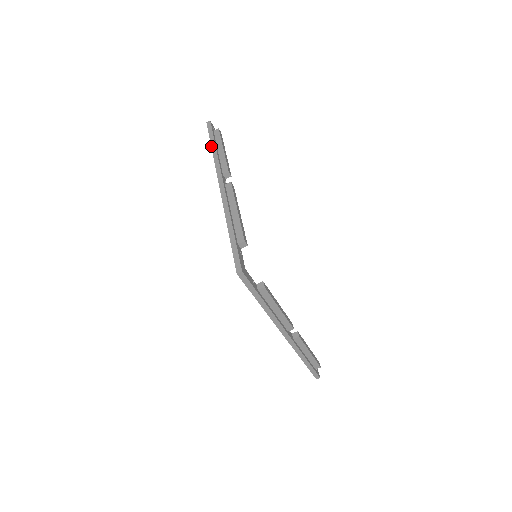
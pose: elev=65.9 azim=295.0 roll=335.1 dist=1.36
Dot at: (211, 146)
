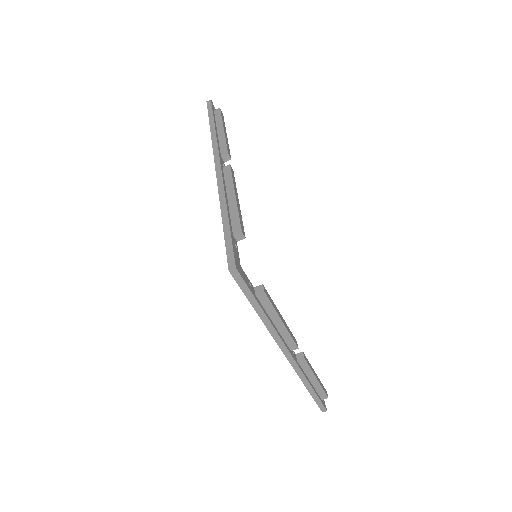
Dot at: occluded
